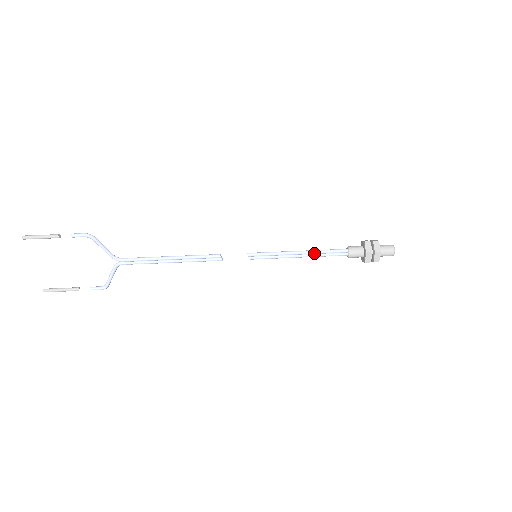
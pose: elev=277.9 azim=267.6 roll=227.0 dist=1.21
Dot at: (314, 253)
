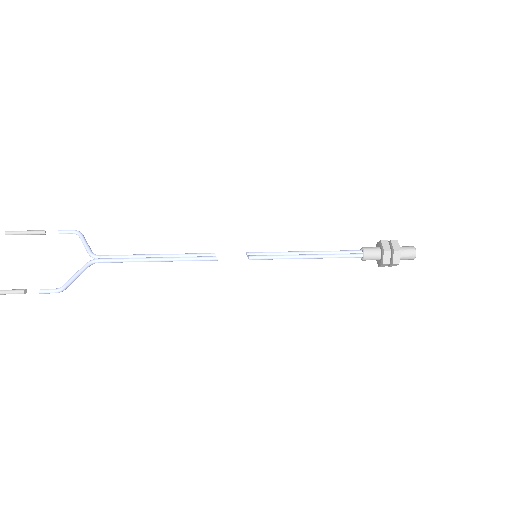
Dot at: (323, 252)
